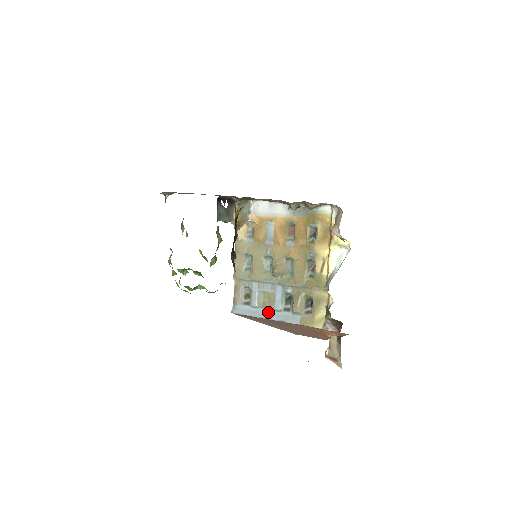
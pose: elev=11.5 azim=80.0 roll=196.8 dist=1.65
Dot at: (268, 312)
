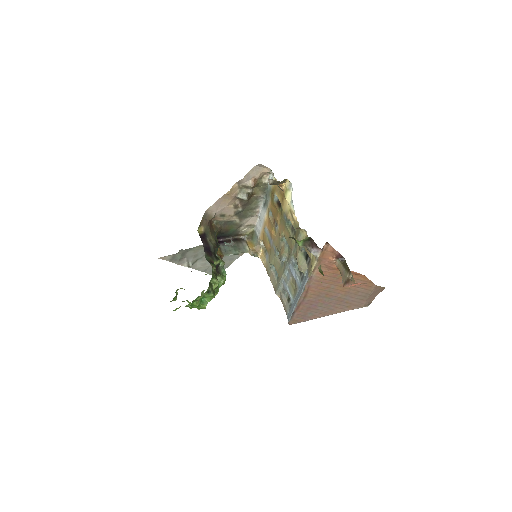
Dot at: (297, 295)
